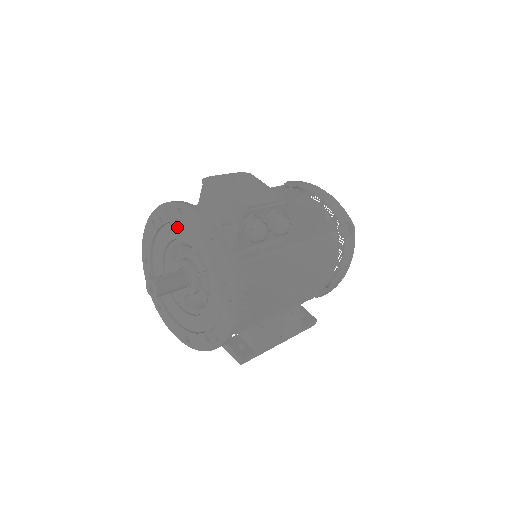
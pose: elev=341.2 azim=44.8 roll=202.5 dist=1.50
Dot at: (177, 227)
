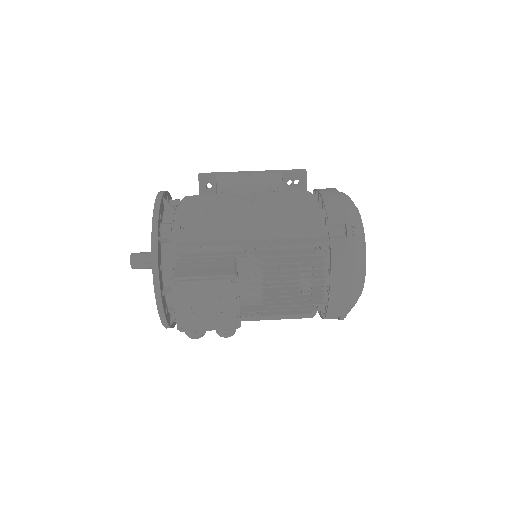
Dot at: occluded
